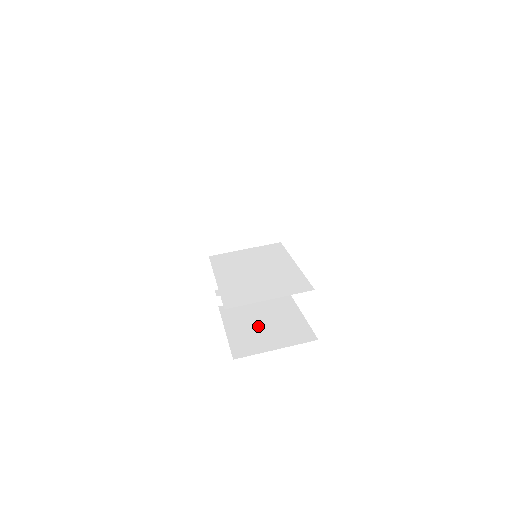
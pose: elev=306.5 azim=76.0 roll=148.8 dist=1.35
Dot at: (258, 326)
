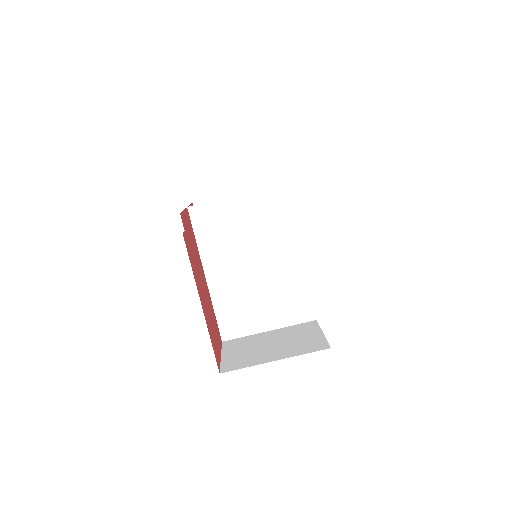
Dot at: occluded
